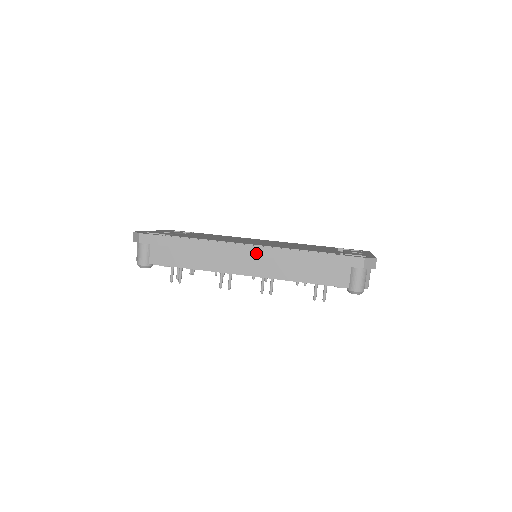
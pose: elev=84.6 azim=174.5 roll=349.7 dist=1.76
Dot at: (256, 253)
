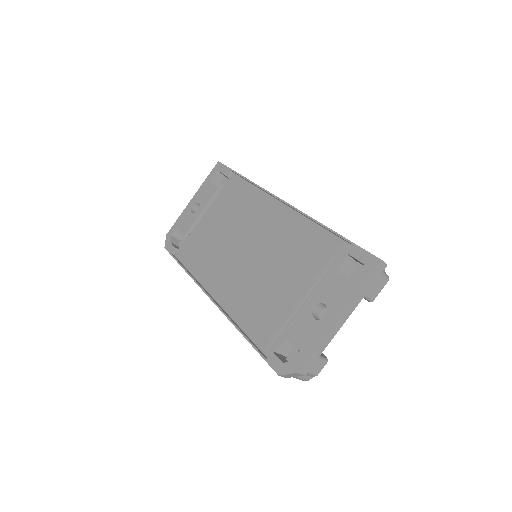
Dot at: occluded
